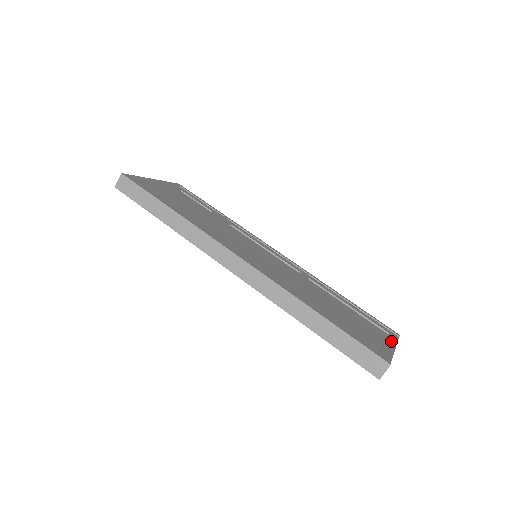
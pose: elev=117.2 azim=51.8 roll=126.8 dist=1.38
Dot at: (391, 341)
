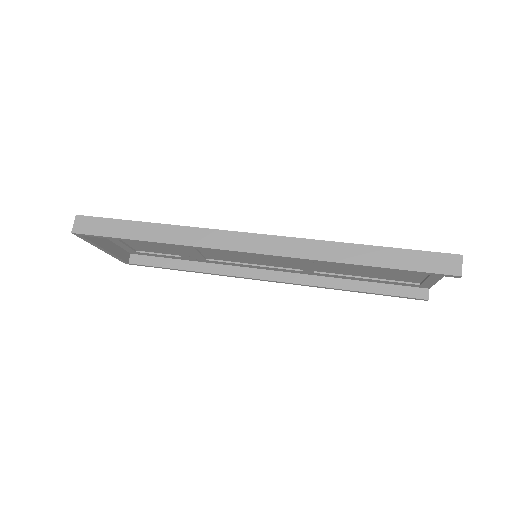
Dot at: occluded
